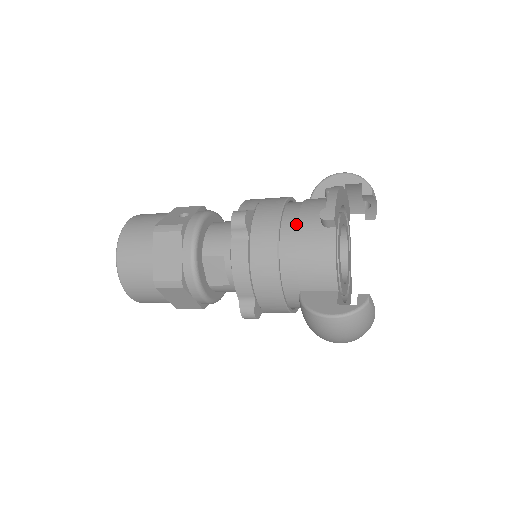
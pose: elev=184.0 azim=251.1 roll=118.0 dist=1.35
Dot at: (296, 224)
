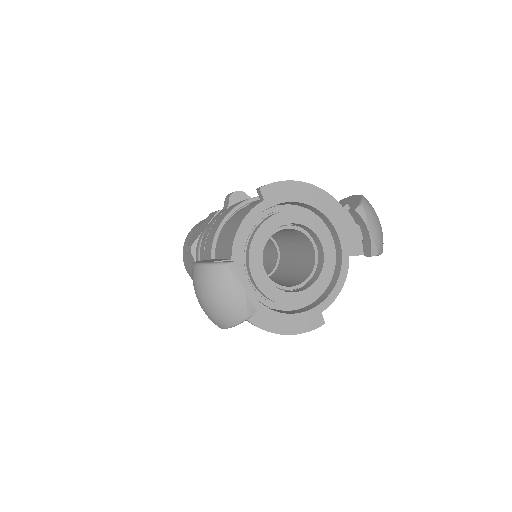
Dot at: occluded
